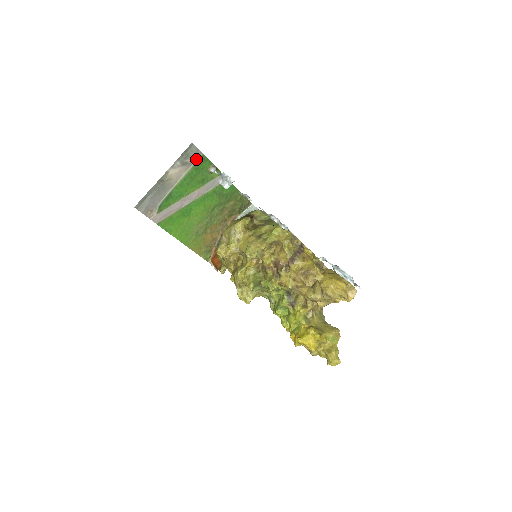
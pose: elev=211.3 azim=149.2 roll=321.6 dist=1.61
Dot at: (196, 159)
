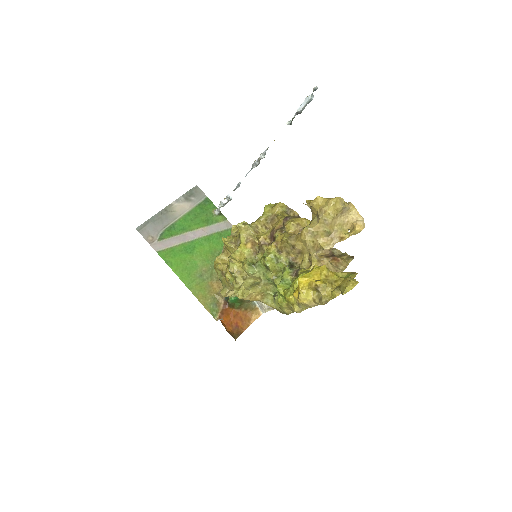
Dot at: (200, 200)
